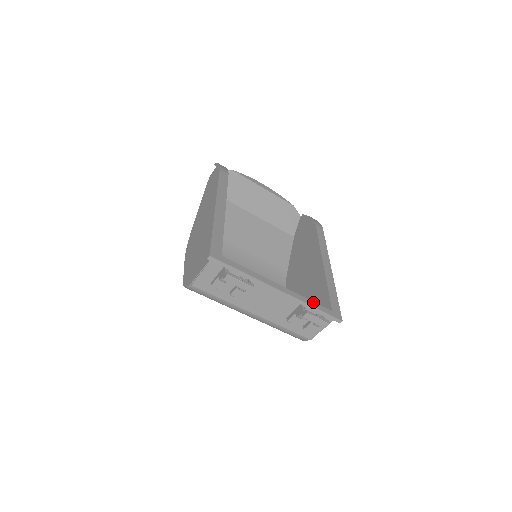
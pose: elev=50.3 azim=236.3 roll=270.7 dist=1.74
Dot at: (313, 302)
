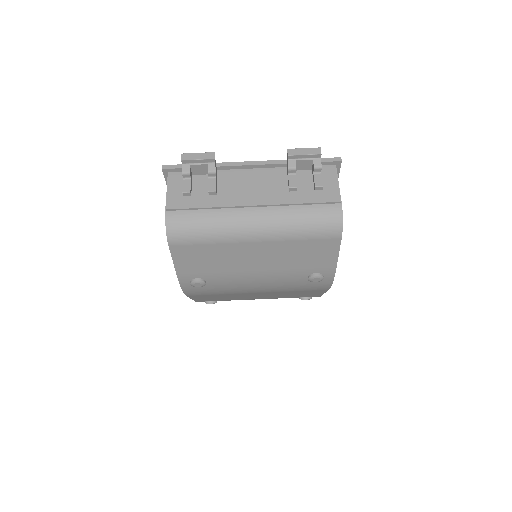
Dot at: occluded
